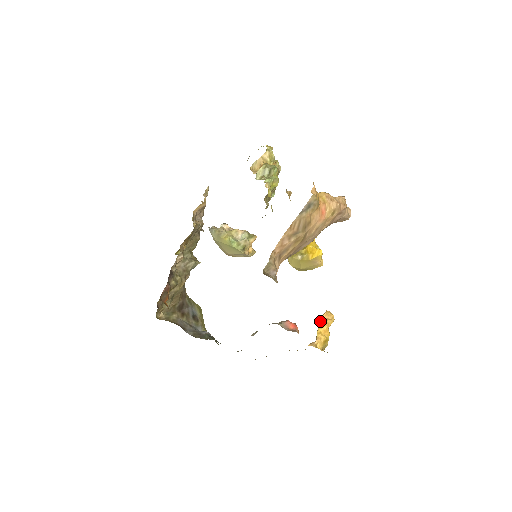
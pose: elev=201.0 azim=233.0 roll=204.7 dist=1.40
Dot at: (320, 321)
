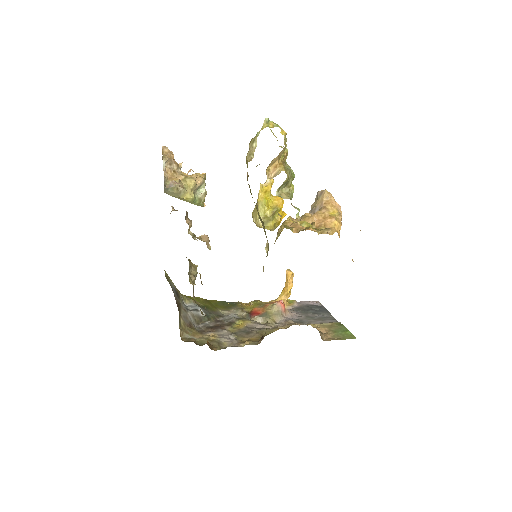
Dot at: (288, 283)
